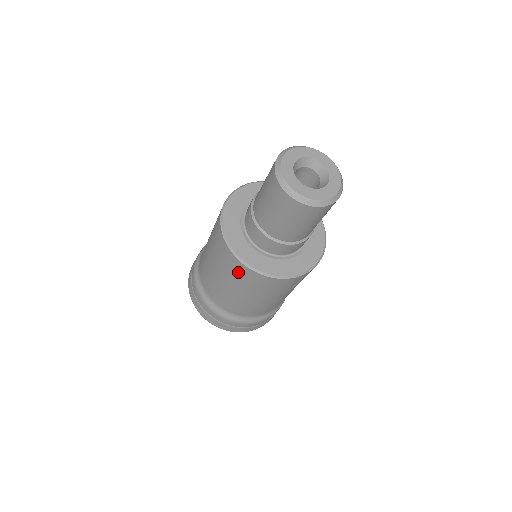
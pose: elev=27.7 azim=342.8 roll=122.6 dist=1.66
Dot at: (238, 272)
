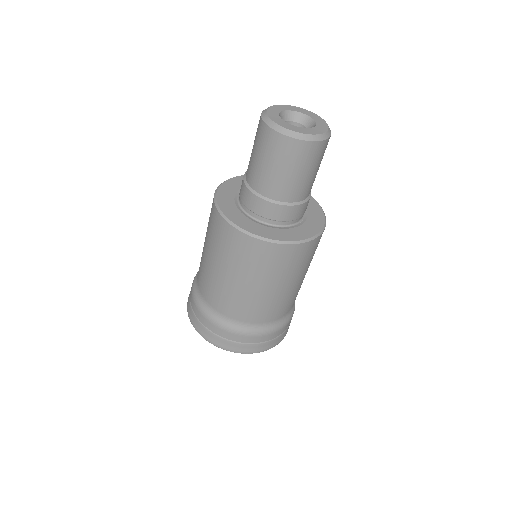
Dot at: (285, 259)
